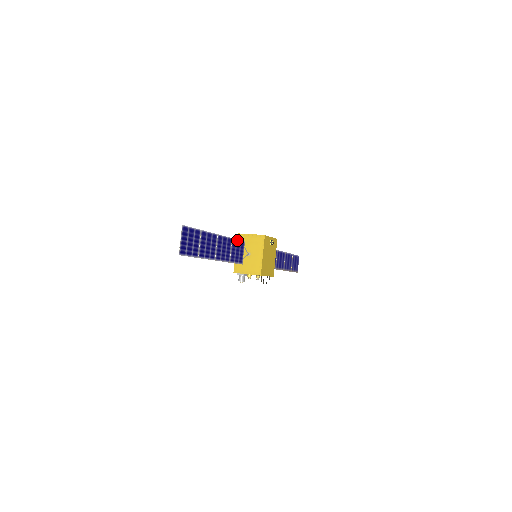
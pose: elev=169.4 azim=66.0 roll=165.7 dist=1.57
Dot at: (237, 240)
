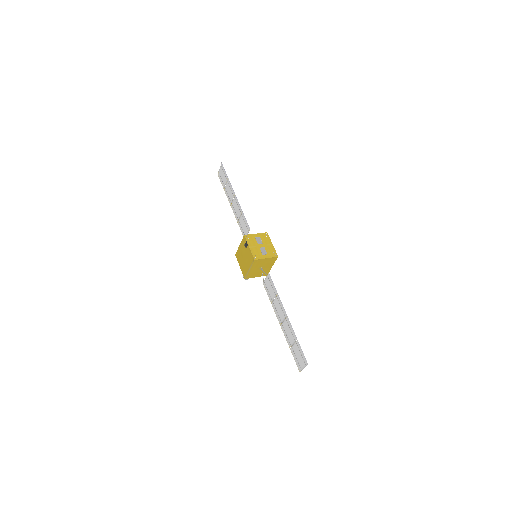
Dot at: occluded
